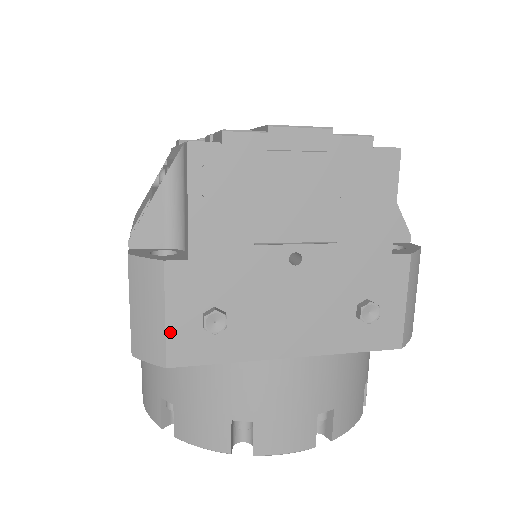
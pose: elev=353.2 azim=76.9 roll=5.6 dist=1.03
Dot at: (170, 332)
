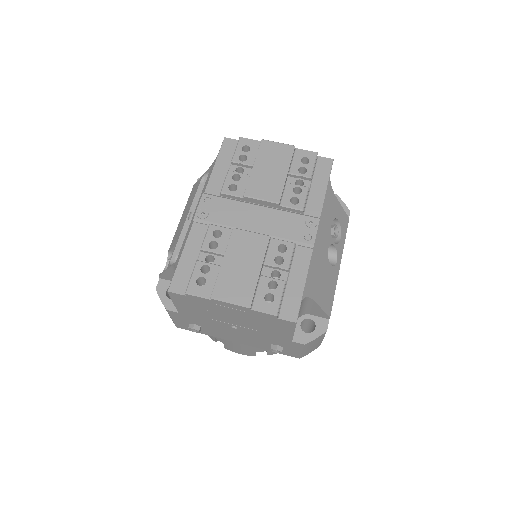
Dot at: (175, 322)
